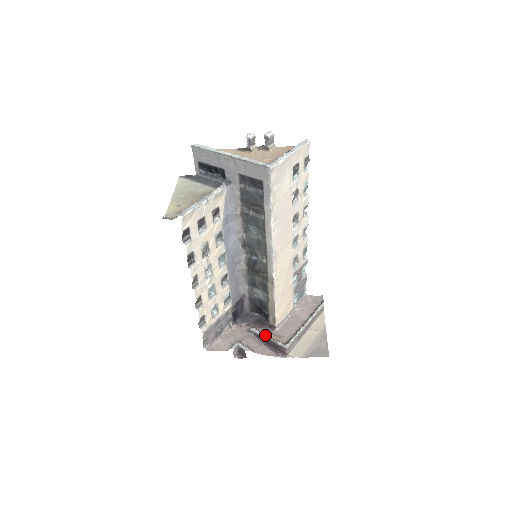
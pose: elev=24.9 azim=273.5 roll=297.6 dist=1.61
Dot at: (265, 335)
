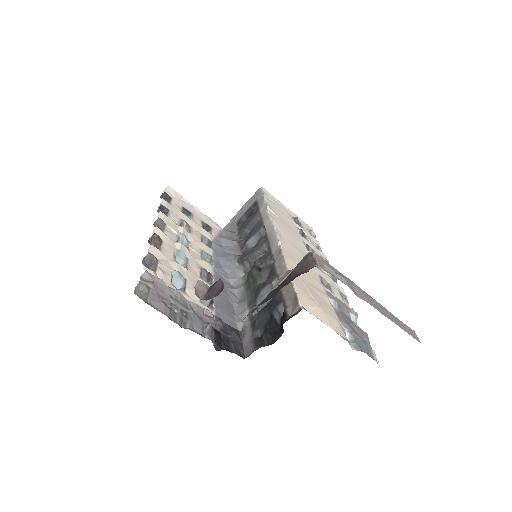
Dot at: (272, 288)
